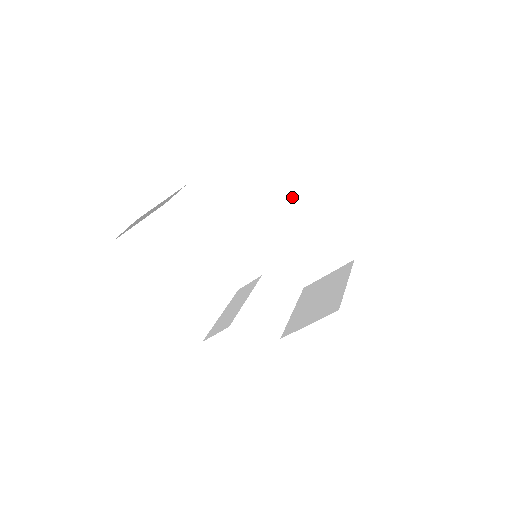
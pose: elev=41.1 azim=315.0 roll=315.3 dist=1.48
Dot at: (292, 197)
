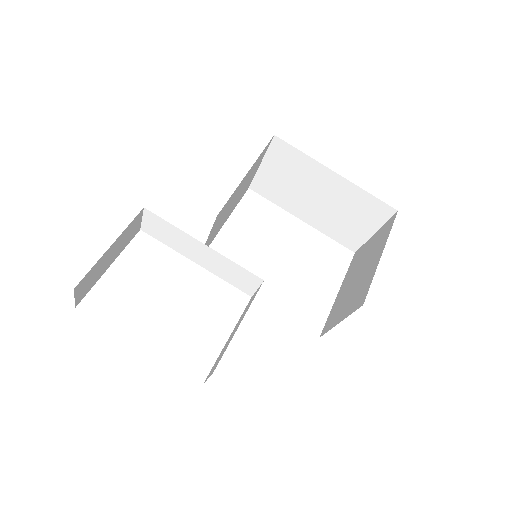
Dot at: (292, 159)
